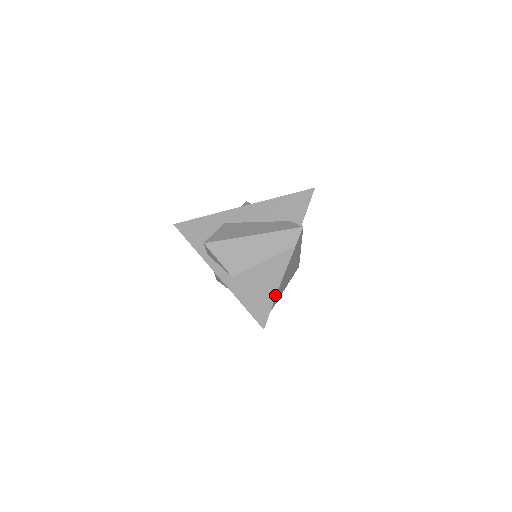
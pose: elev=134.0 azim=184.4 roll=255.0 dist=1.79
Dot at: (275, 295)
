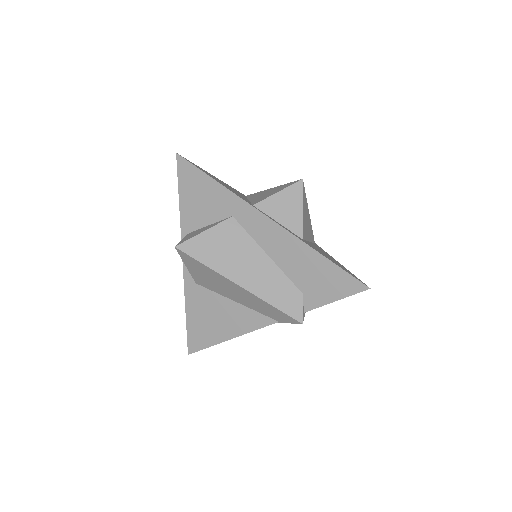
Dot at: (221, 341)
